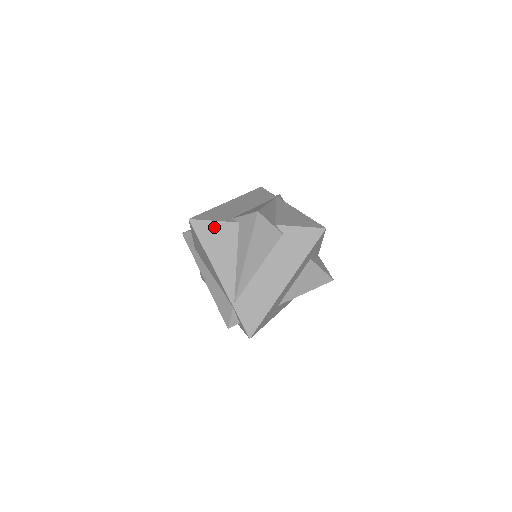
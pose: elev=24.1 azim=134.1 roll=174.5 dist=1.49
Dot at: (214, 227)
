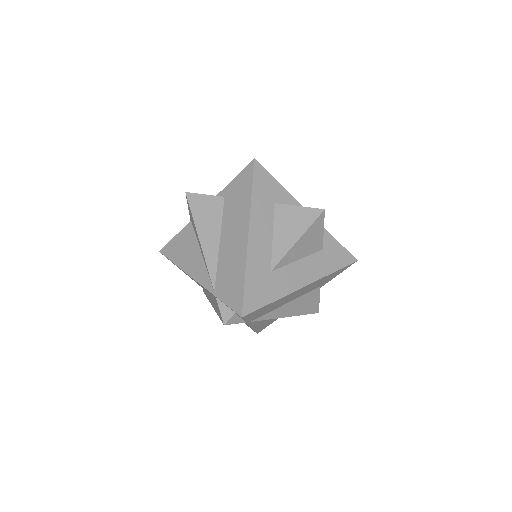
Dot at: (176, 241)
